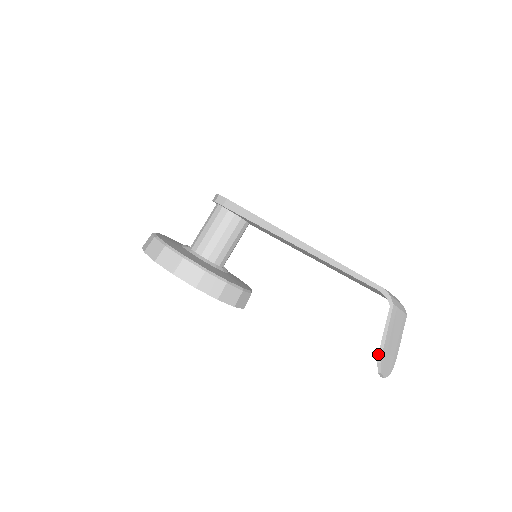
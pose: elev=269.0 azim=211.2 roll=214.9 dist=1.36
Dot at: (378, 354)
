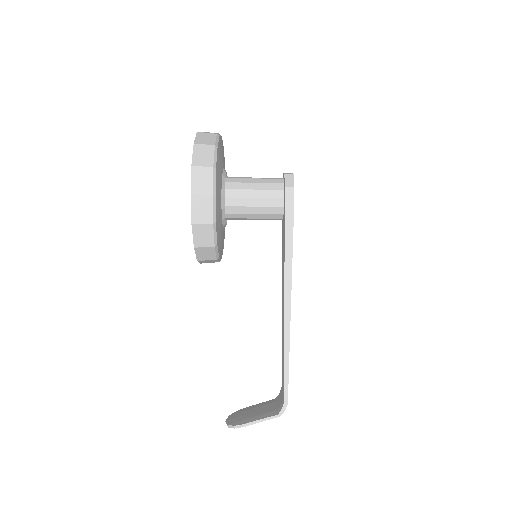
Dot at: (240, 425)
